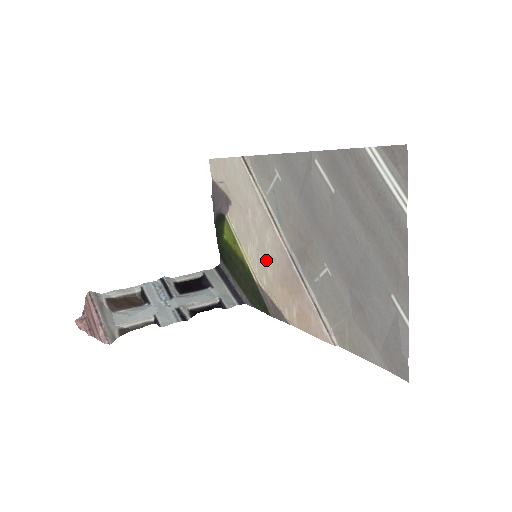
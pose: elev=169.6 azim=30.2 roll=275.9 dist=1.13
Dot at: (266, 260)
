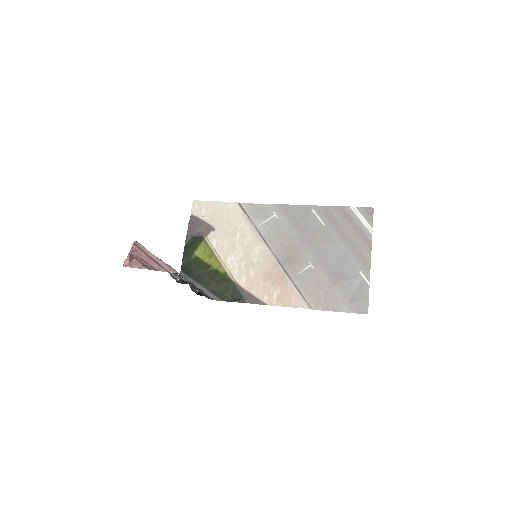
Dot at: (250, 265)
